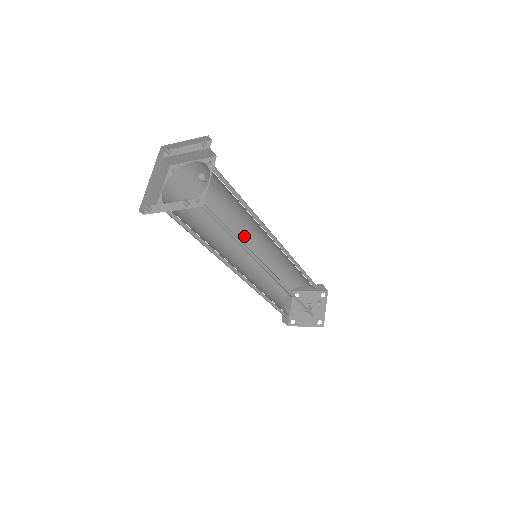
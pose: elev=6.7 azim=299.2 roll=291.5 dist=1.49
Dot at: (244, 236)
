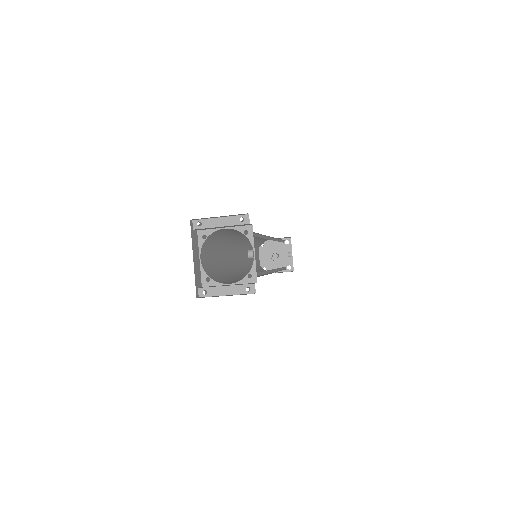
Dot at: (241, 239)
